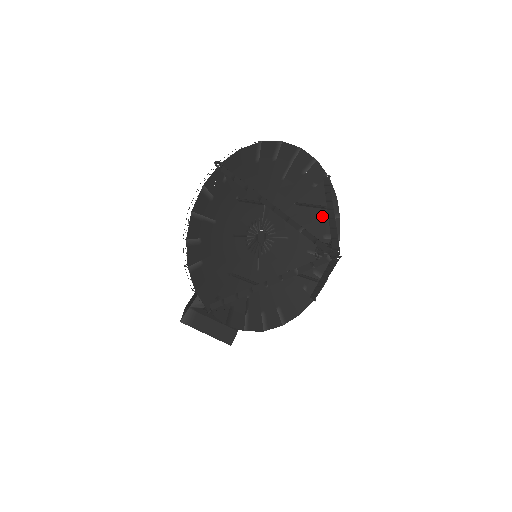
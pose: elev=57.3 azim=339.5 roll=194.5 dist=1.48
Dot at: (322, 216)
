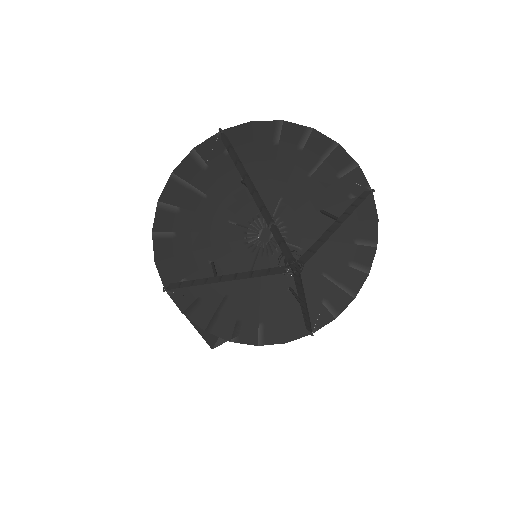
Dot at: (354, 238)
